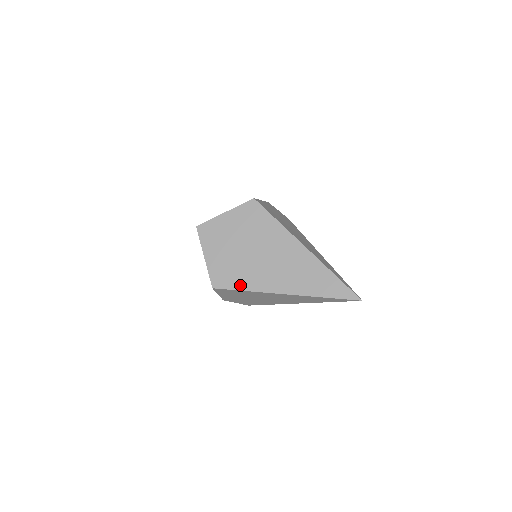
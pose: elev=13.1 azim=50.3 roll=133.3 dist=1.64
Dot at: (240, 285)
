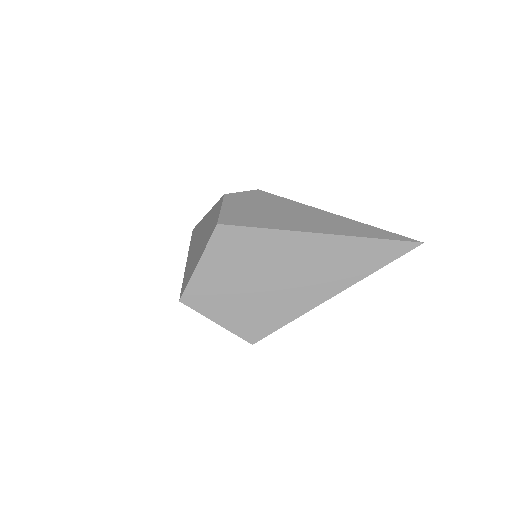
Dot at: (279, 322)
